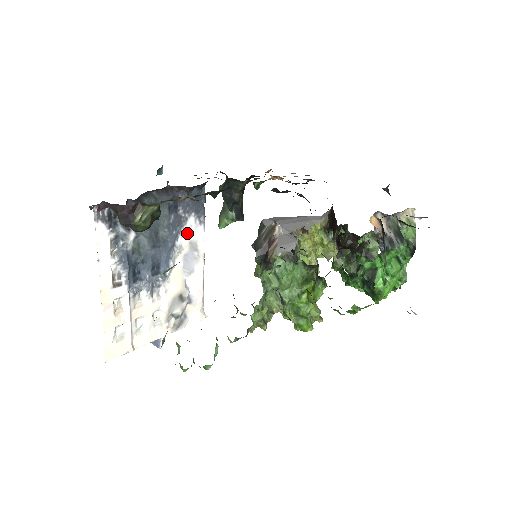
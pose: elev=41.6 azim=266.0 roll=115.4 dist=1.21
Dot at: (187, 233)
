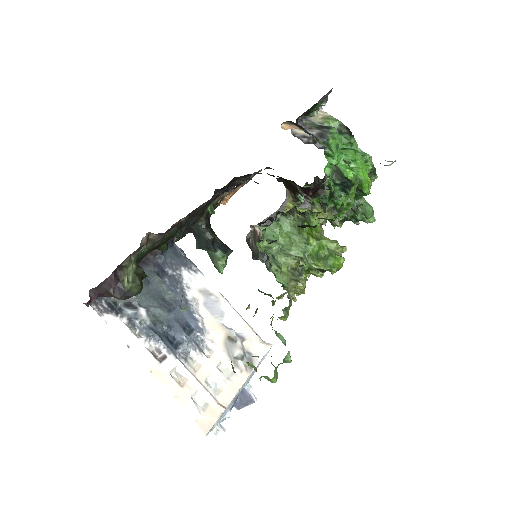
Dot at: (190, 286)
